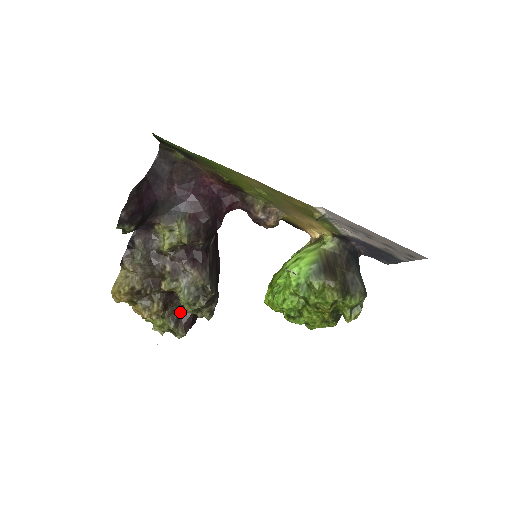
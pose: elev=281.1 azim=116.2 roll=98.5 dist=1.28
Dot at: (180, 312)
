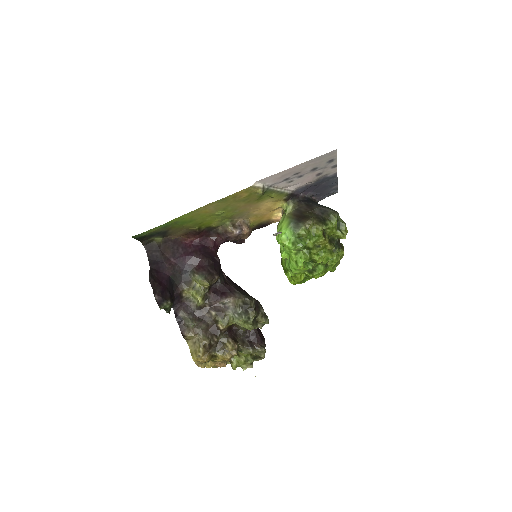
Dot at: (248, 338)
